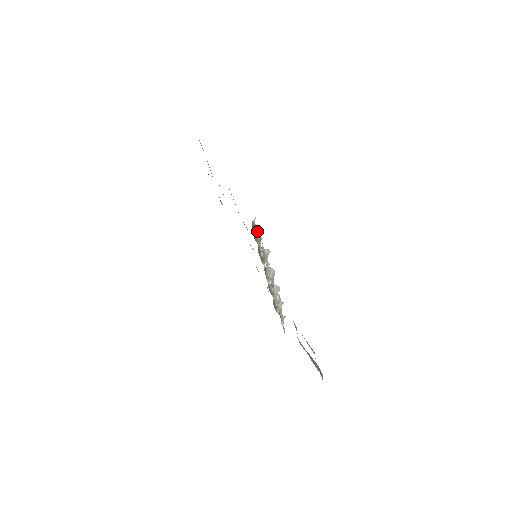
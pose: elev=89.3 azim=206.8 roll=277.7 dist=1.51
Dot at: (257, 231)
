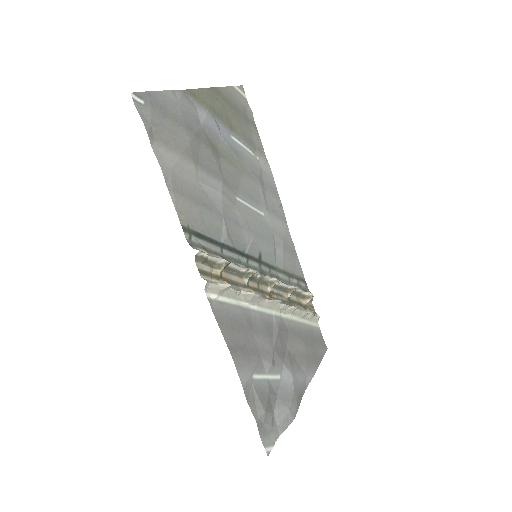
Dot at: (215, 257)
